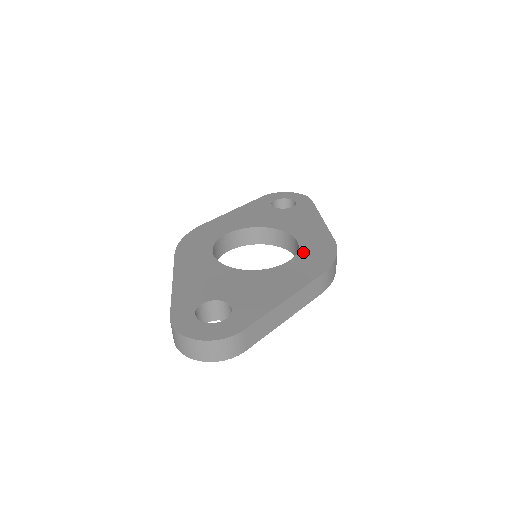
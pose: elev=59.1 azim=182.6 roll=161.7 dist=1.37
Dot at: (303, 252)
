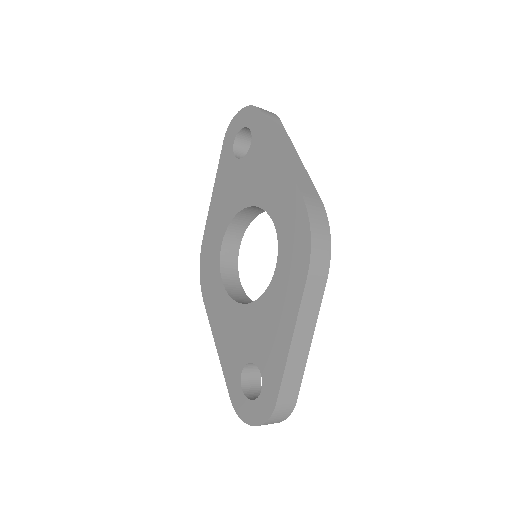
Dot at: (282, 241)
